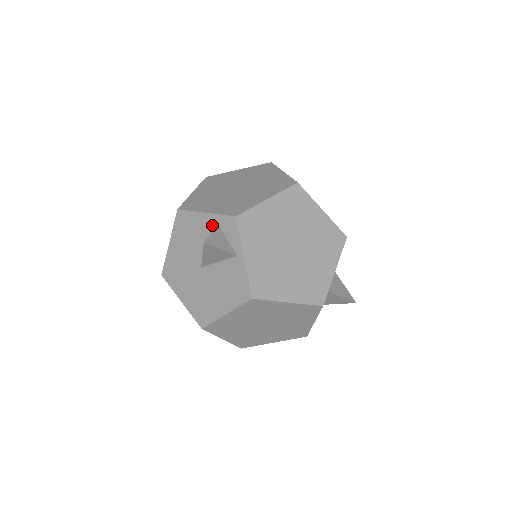
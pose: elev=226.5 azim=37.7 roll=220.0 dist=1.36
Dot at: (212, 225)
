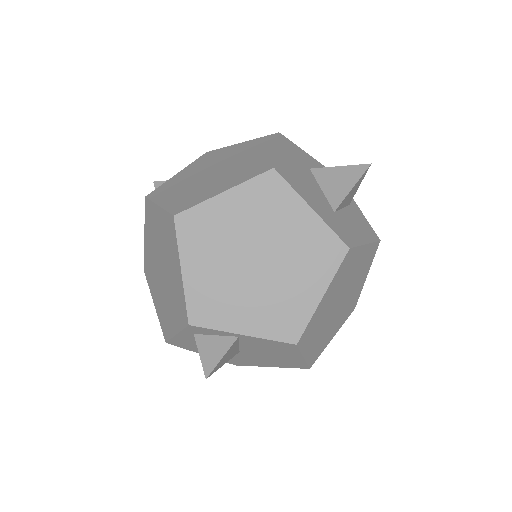
Dot at: (193, 336)
